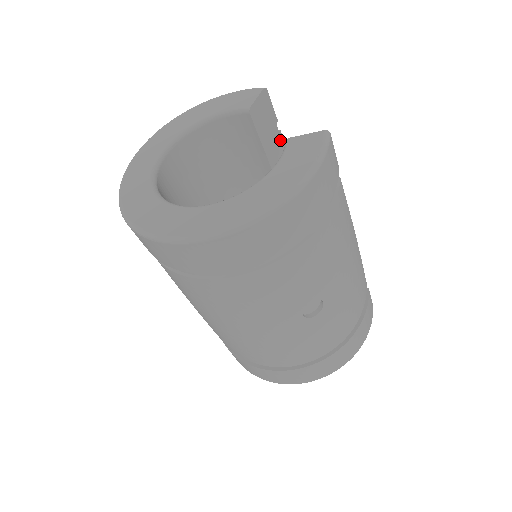
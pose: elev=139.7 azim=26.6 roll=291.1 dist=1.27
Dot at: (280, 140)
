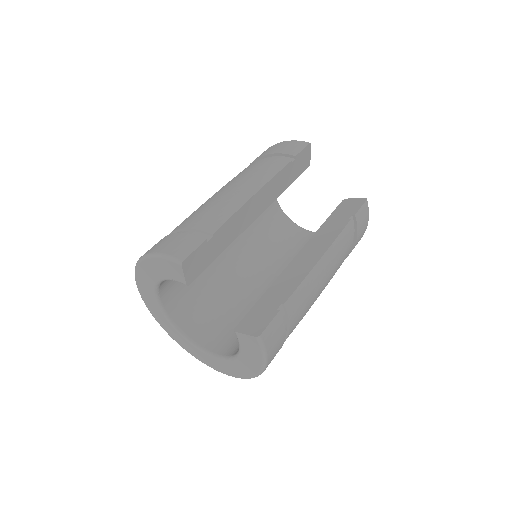
Dot at: (218, 234)
